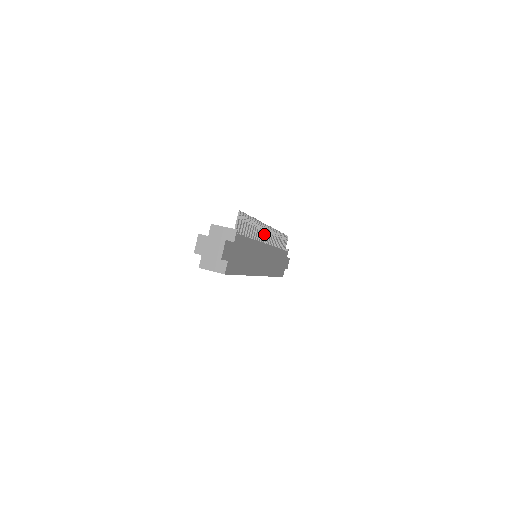
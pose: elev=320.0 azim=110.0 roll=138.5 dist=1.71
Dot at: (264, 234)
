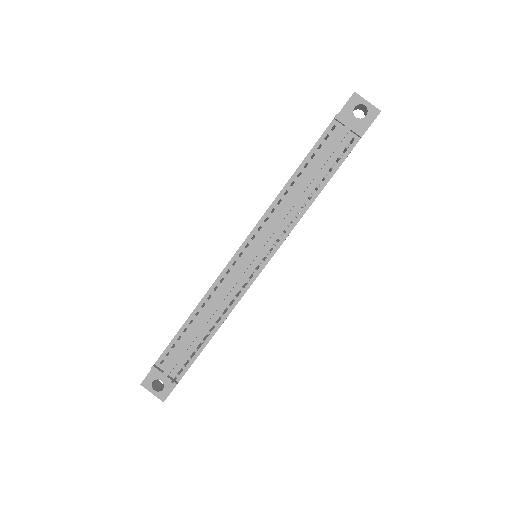
Dot at: (249, 280)
